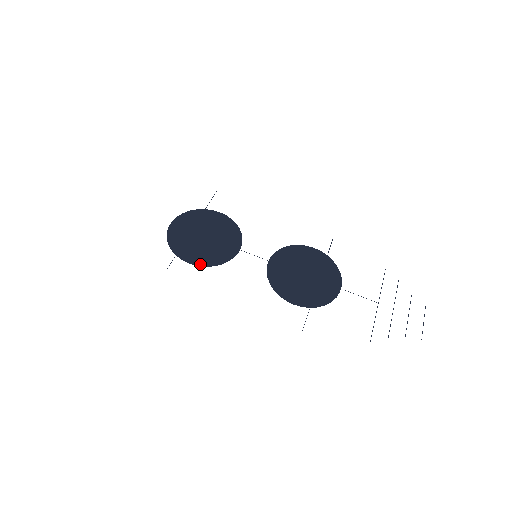
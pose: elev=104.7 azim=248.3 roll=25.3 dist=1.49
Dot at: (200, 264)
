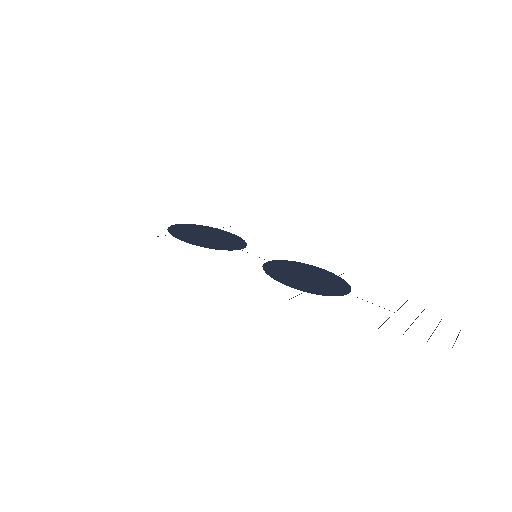
Dot at: (193, 243)
